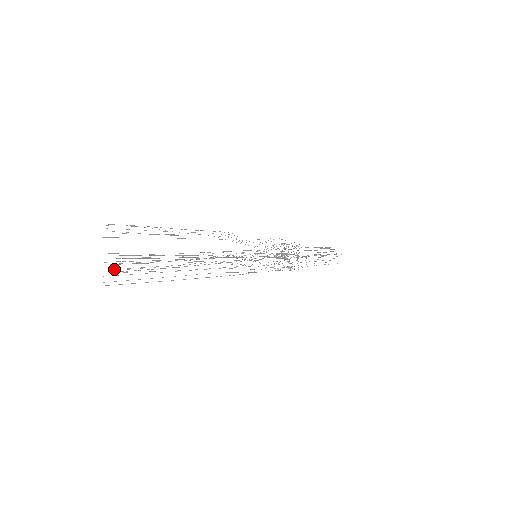
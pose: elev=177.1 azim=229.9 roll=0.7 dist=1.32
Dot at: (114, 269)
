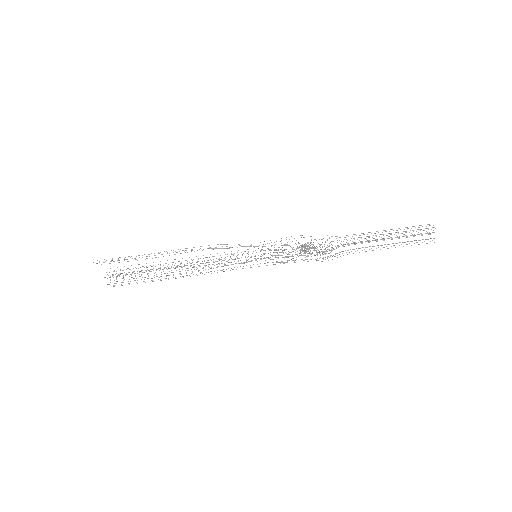
Dot at: (109, 284)
